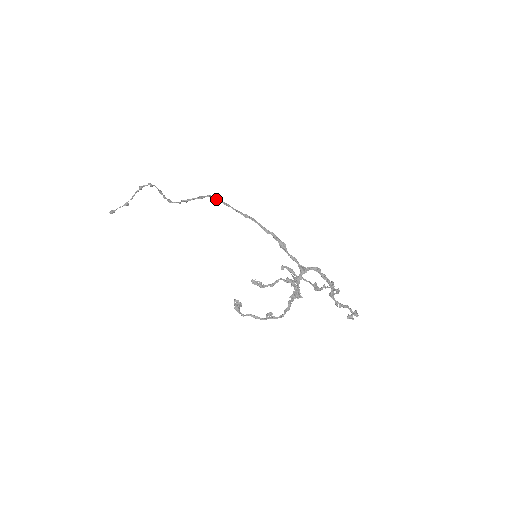
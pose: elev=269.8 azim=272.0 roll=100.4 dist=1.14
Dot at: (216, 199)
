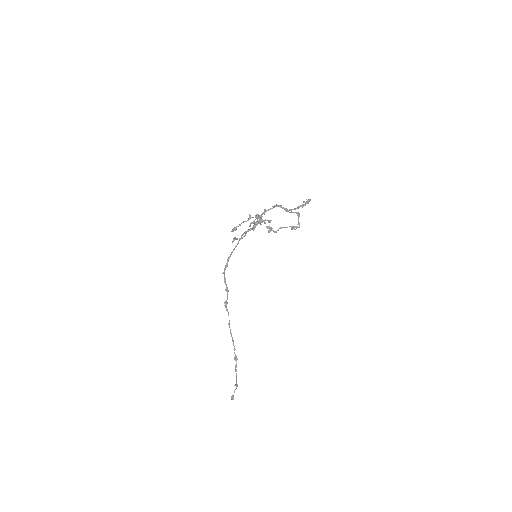
Dot at: (223, 272)
